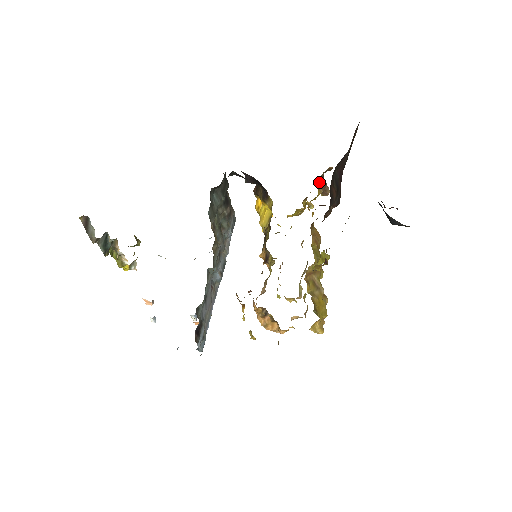
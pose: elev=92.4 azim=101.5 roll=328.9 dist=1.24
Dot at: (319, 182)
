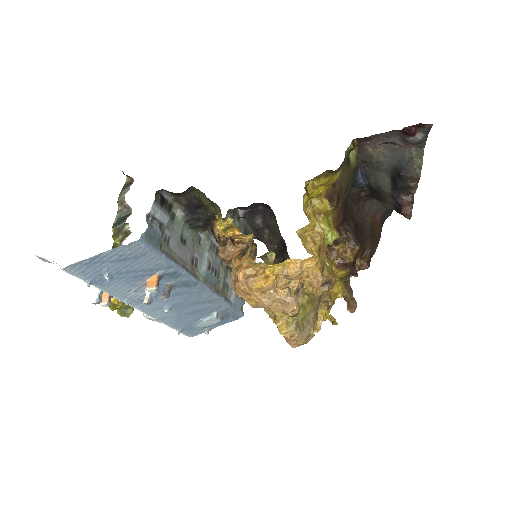
Dot at: (344, 283)
